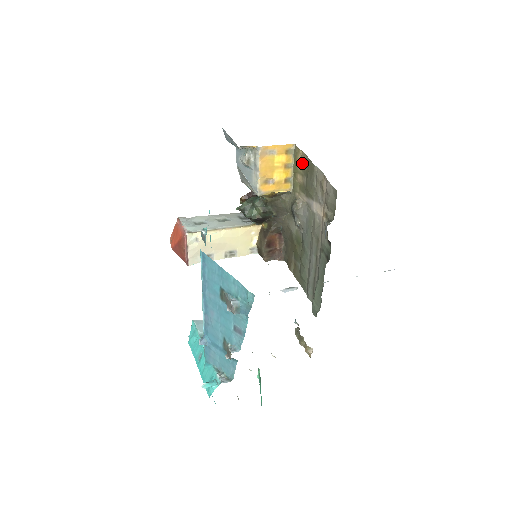
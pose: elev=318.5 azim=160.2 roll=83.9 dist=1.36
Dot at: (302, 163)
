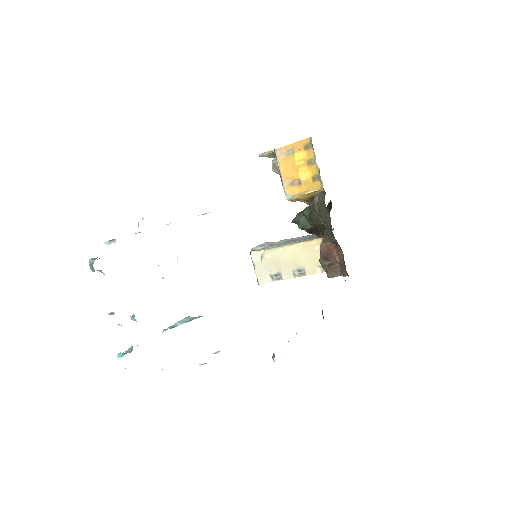
Dot at: occluded
